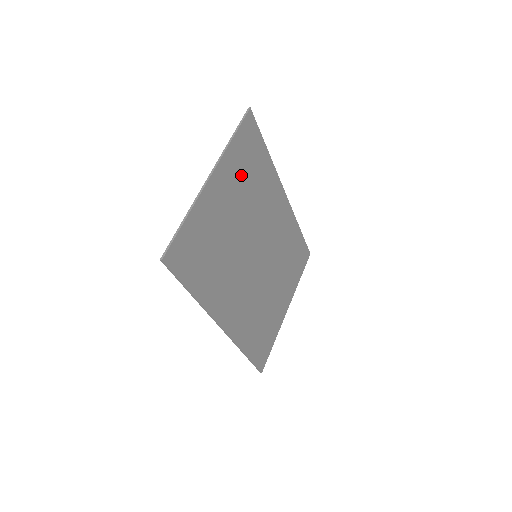
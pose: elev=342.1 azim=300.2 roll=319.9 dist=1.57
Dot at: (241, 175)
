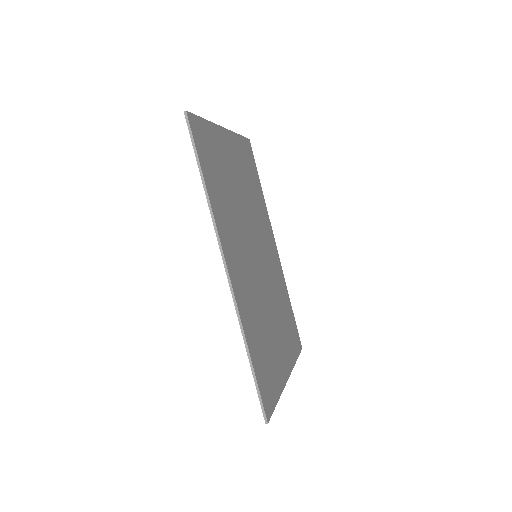
Dot at: (244, 168)
